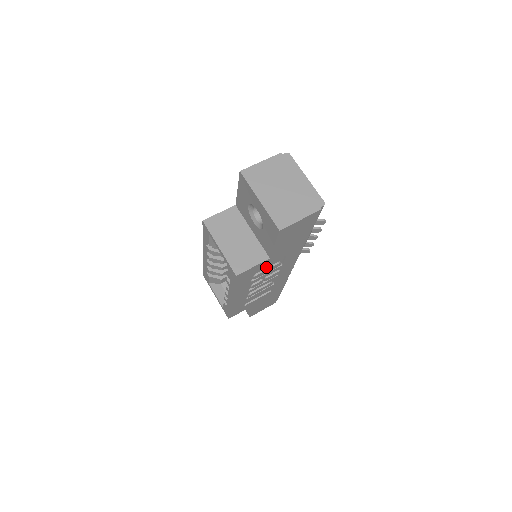
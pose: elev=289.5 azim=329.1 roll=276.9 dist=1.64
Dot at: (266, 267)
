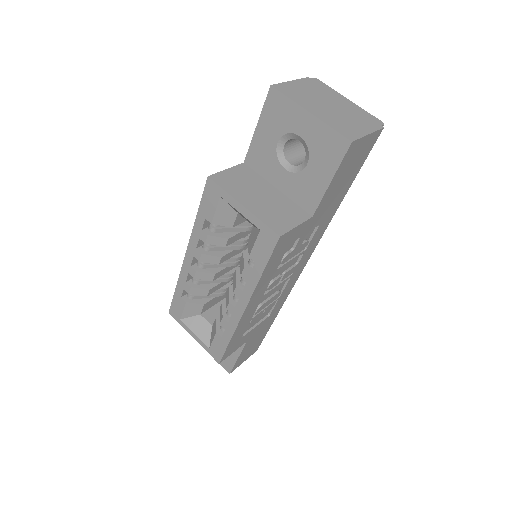
Dot at: (299, 241)
